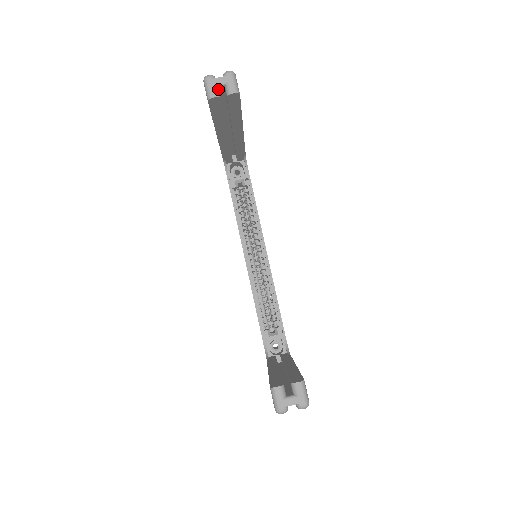
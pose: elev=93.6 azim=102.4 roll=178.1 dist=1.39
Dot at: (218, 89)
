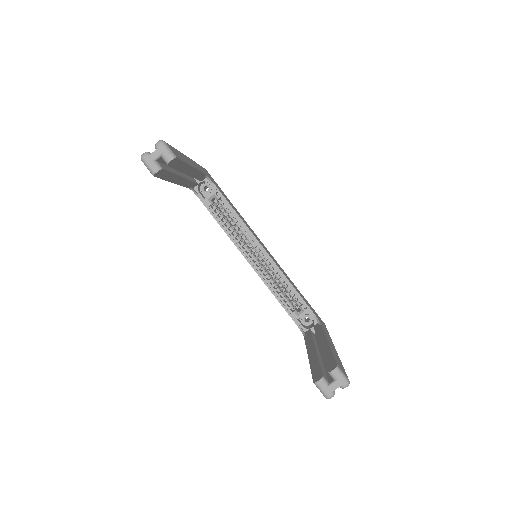
Dot at: (157, 162)
